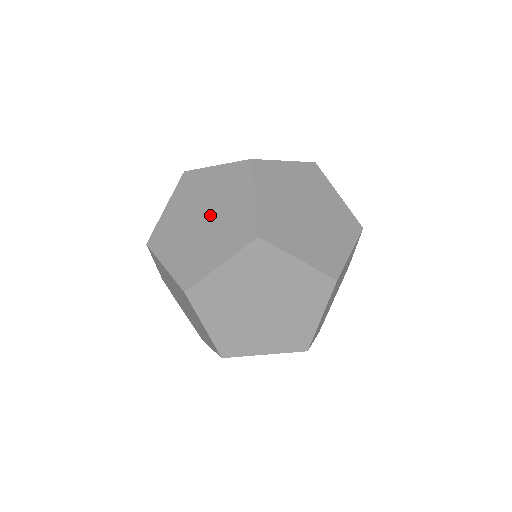
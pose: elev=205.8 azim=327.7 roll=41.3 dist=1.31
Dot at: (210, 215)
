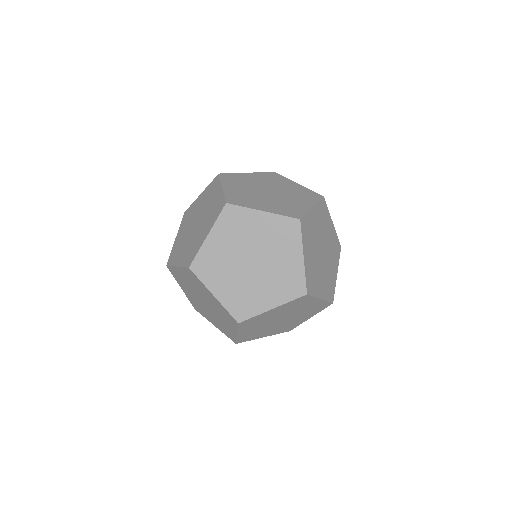
Dot at: (200, 218)
